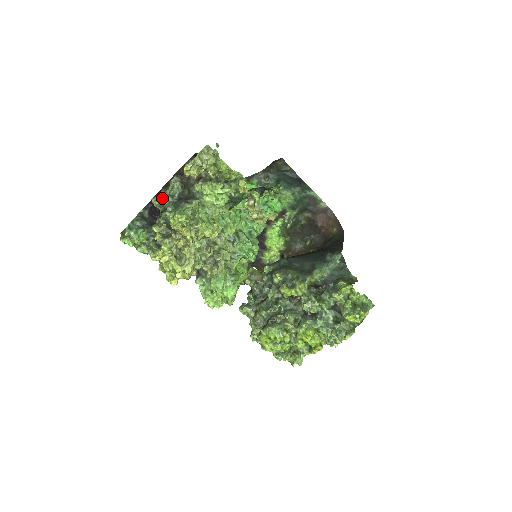
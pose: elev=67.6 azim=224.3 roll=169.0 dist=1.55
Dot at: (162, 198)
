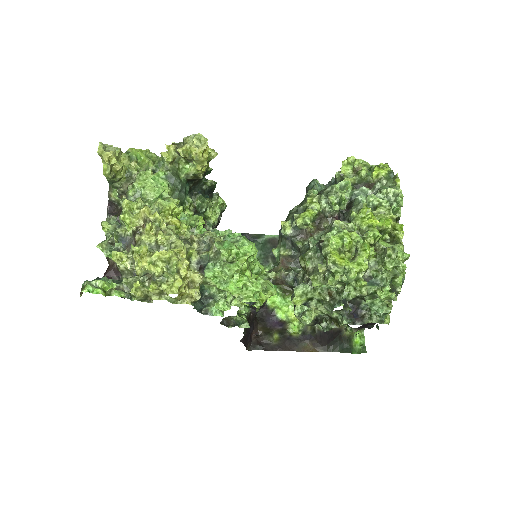
Dot at: (103, 223)
